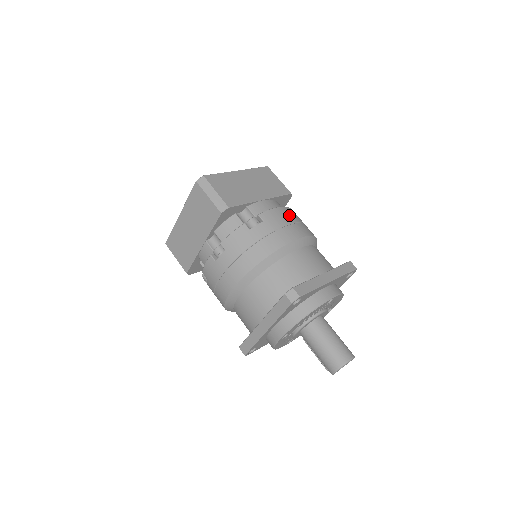
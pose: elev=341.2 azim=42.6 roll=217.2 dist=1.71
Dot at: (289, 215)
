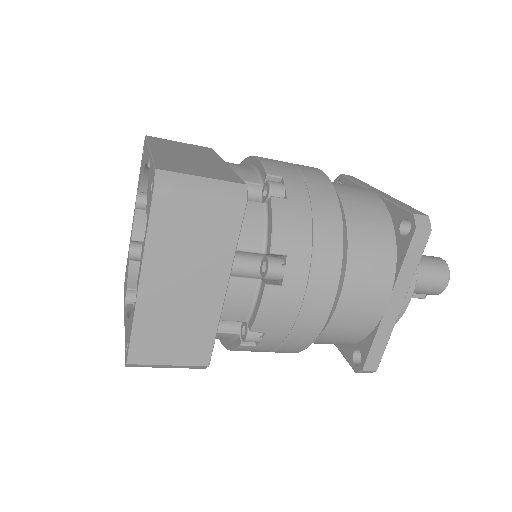
Dot at: (272, 159)
